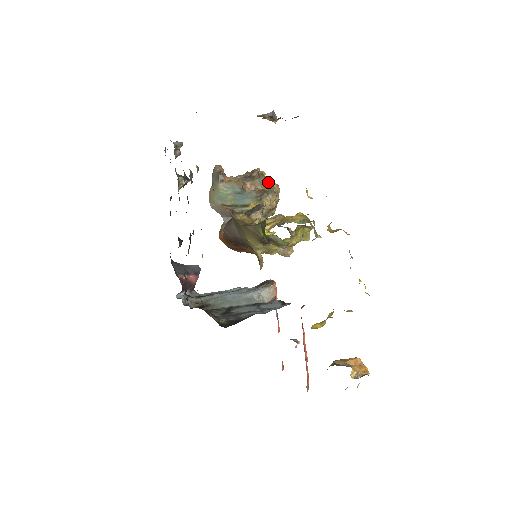
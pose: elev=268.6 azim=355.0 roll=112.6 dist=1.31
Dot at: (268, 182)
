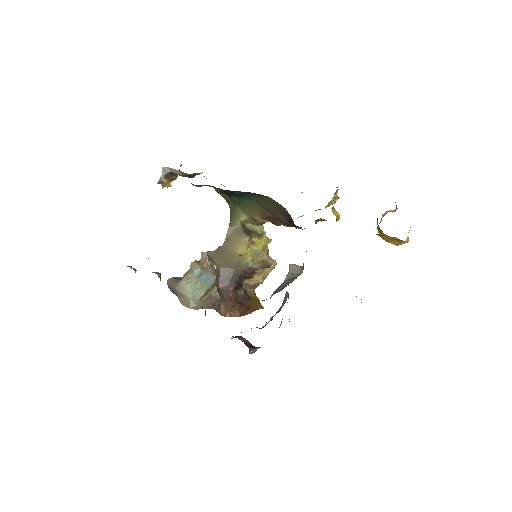
Dot at: occluded
